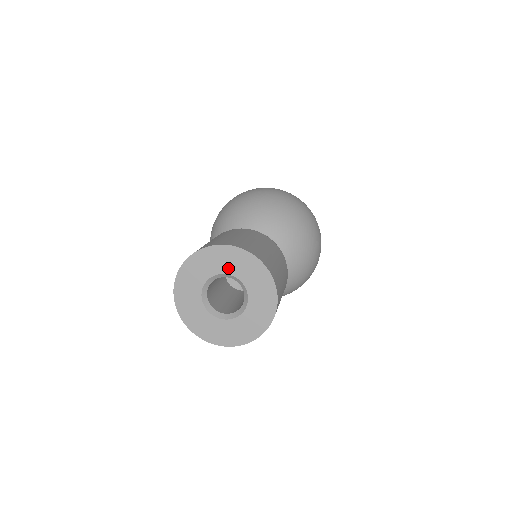
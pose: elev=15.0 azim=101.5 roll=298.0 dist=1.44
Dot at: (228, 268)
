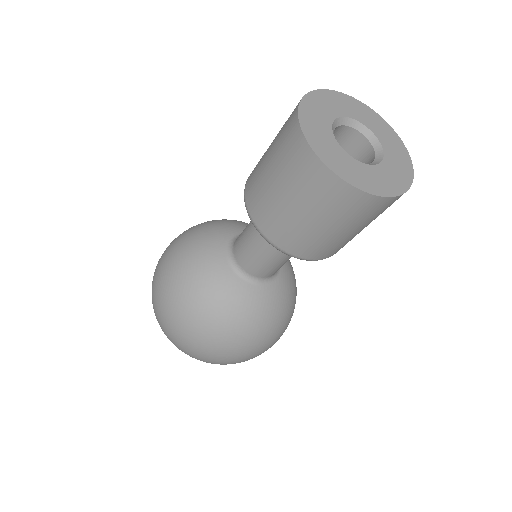
Dot at: (360, 117)
